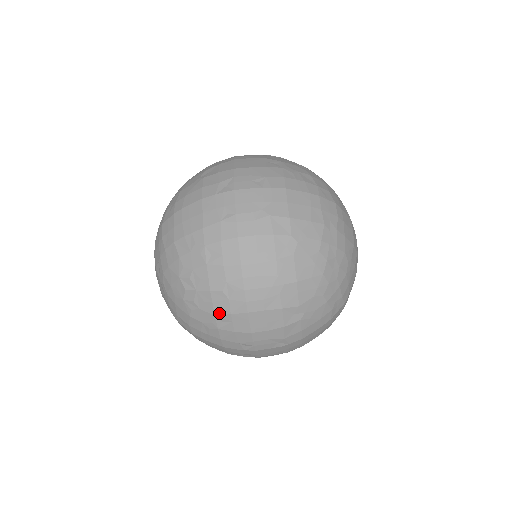
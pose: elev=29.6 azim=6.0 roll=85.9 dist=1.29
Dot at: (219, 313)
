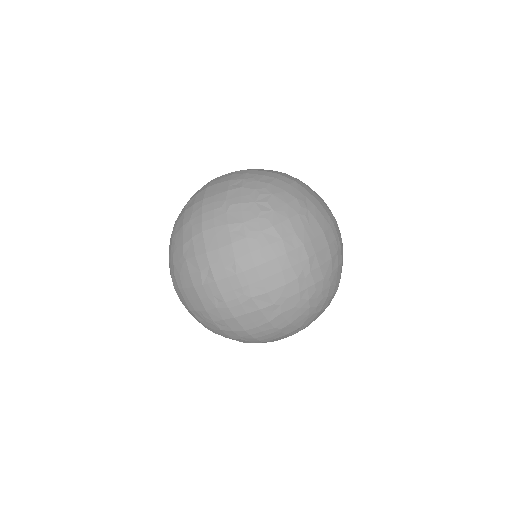
Dot at: (245, 342)
